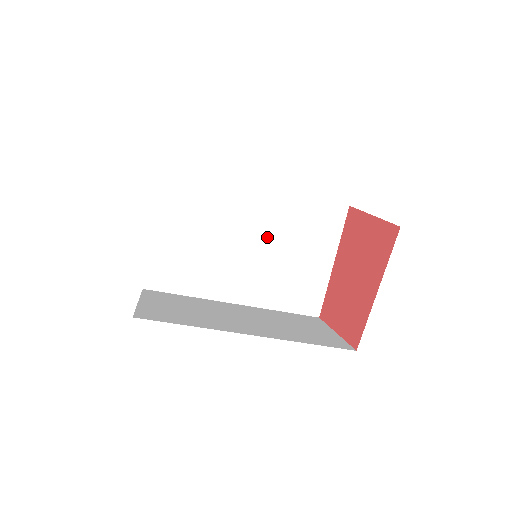
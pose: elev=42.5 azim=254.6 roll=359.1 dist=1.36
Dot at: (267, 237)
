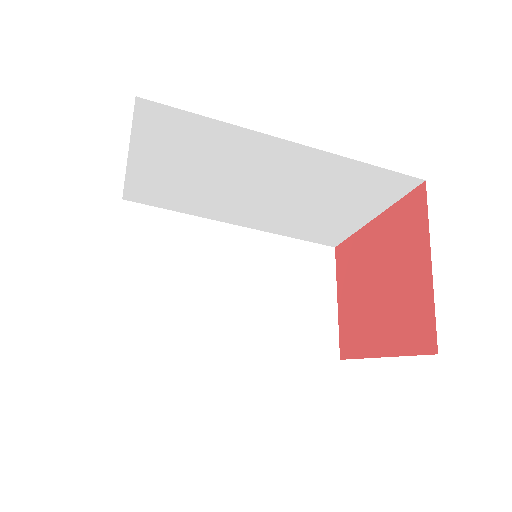
Dot at: (290, 187)
